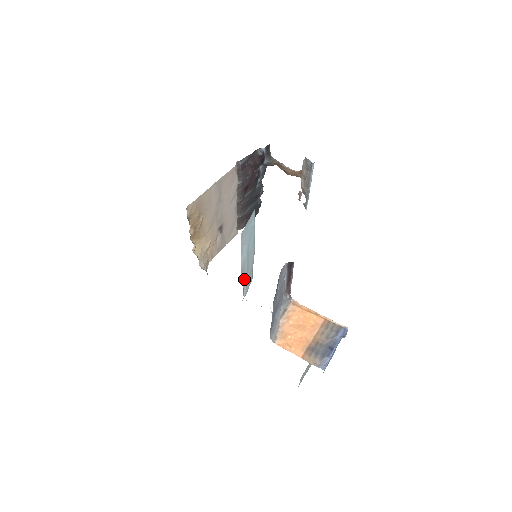
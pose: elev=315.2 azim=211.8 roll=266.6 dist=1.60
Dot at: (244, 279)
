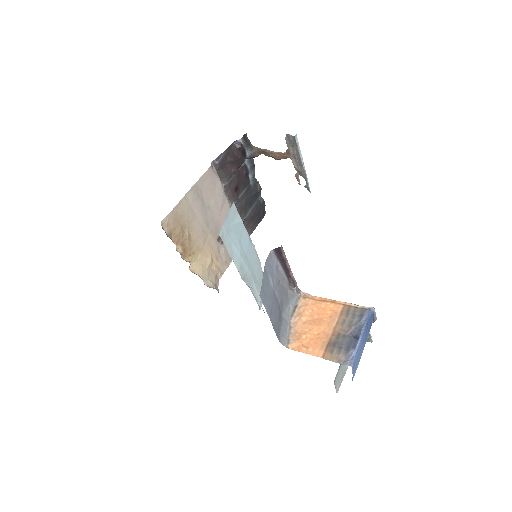
Dot at: (251, 285)
